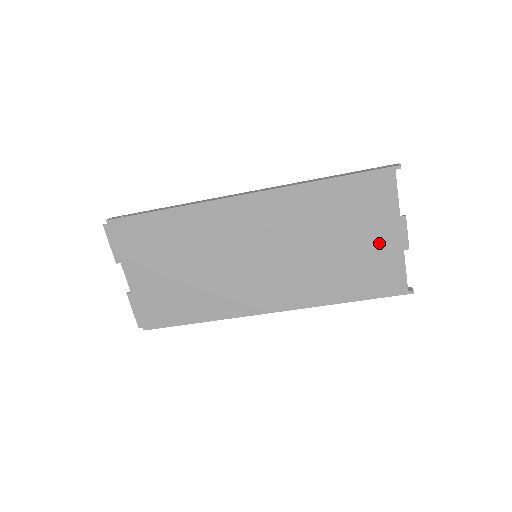
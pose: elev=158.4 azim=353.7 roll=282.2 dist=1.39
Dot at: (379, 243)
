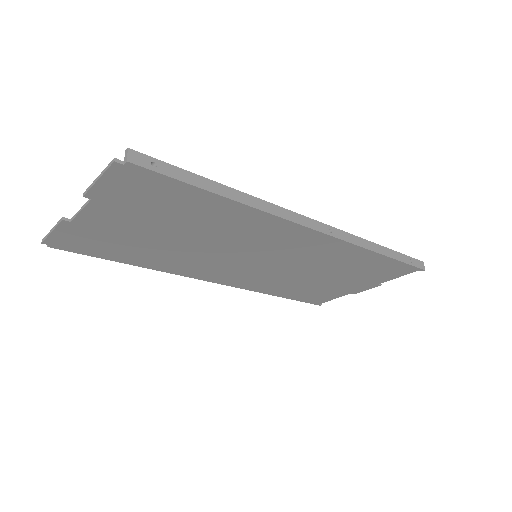
Dot at: (346, 287)
